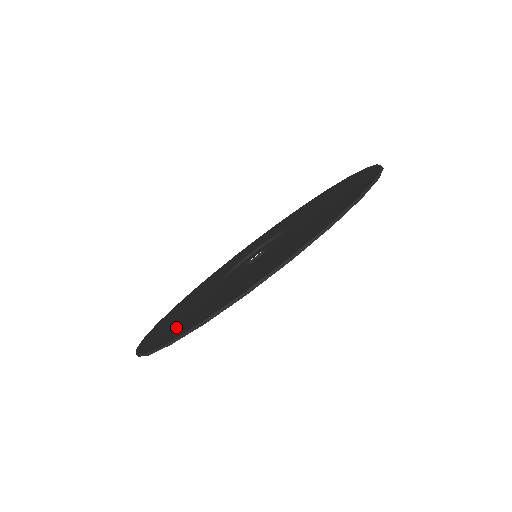
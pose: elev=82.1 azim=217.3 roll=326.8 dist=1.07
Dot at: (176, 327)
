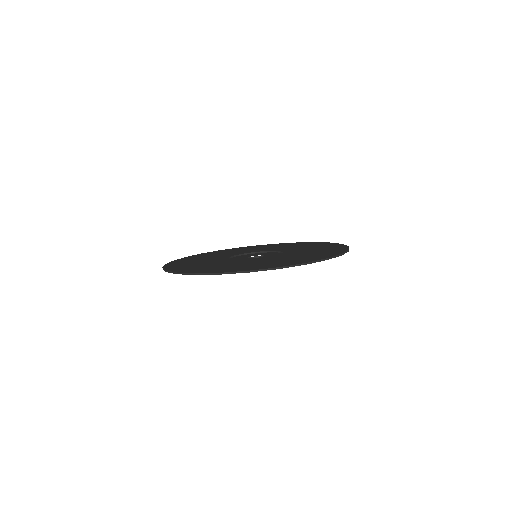
Dot at: (233, 268)
